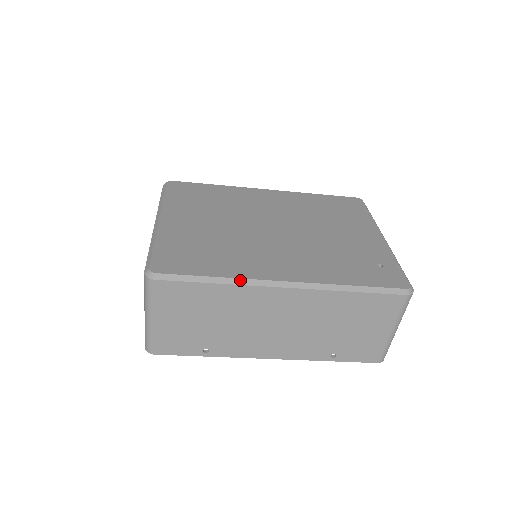
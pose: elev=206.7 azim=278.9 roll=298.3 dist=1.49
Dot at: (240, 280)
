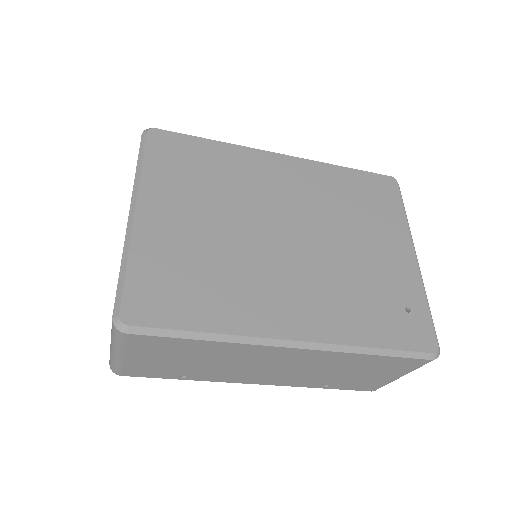
Dot at: (238, 337)
